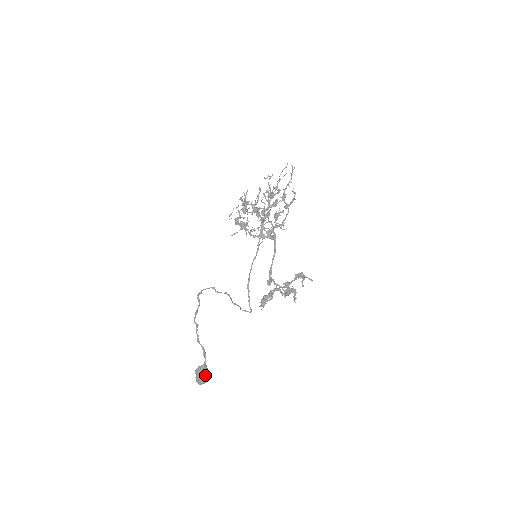
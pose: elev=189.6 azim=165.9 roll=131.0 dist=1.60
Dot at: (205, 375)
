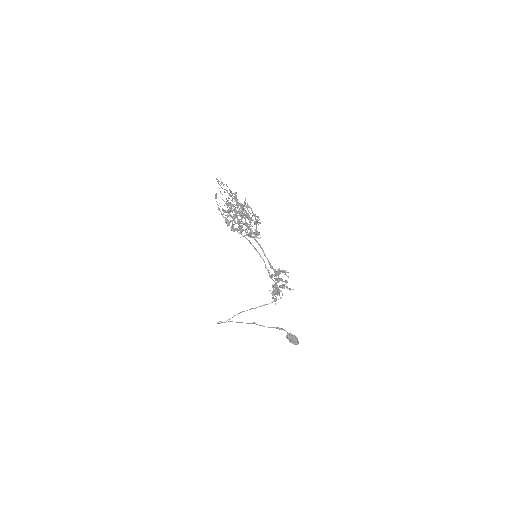
Dot at: (293, 340)
